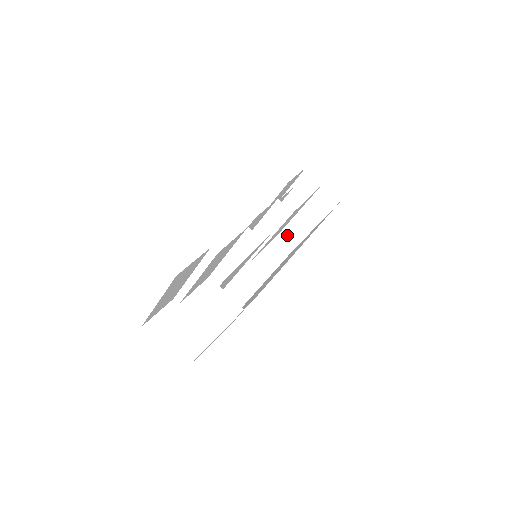
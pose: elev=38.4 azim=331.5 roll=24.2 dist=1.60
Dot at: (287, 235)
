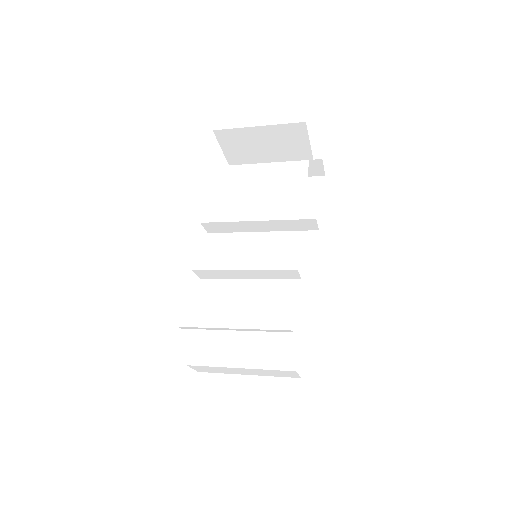
Dot at: occluded
